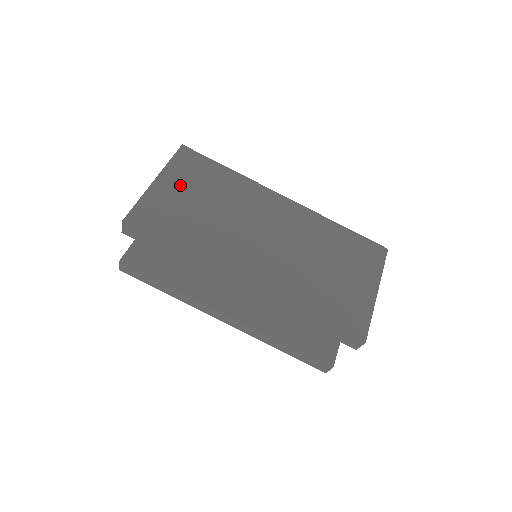
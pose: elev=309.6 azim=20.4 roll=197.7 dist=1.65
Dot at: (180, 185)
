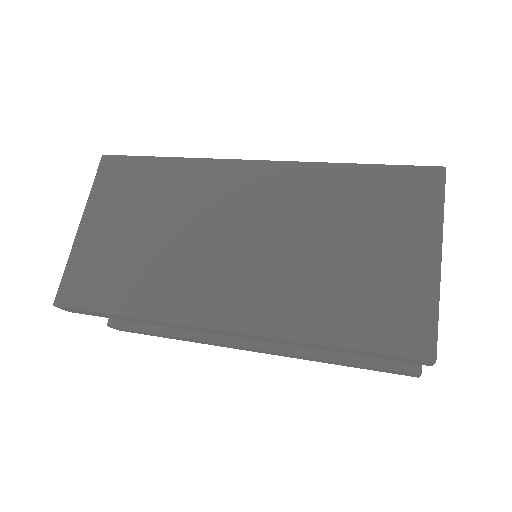
Dot at: (110, 218)
